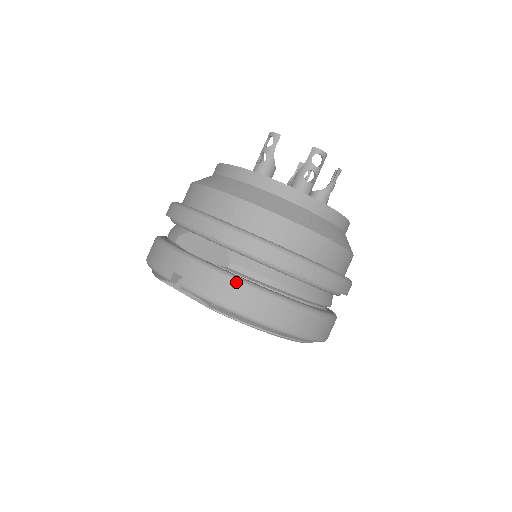
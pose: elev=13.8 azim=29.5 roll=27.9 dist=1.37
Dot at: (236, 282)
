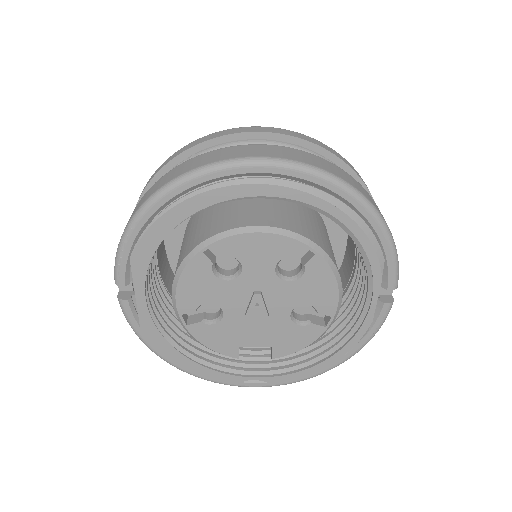
Dot at: occluded
